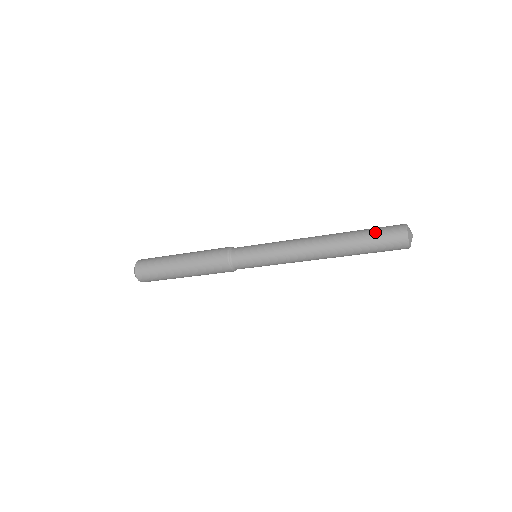
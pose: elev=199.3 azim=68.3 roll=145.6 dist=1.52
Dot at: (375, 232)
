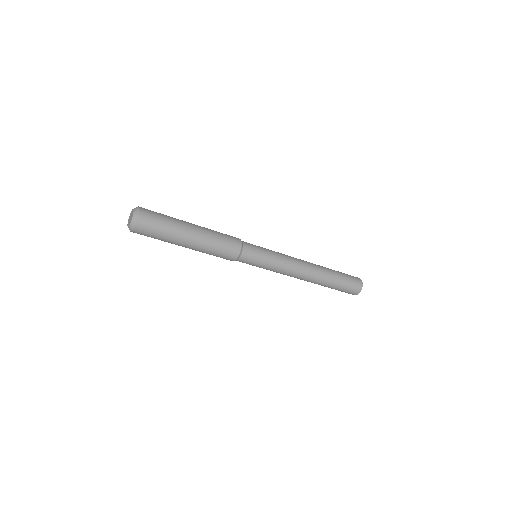
Dot at: (345, 275)
